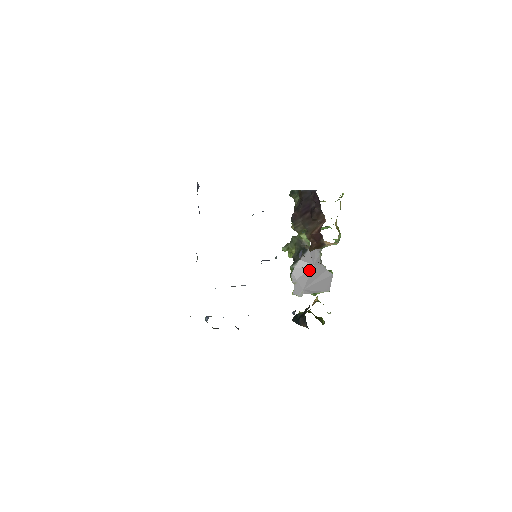
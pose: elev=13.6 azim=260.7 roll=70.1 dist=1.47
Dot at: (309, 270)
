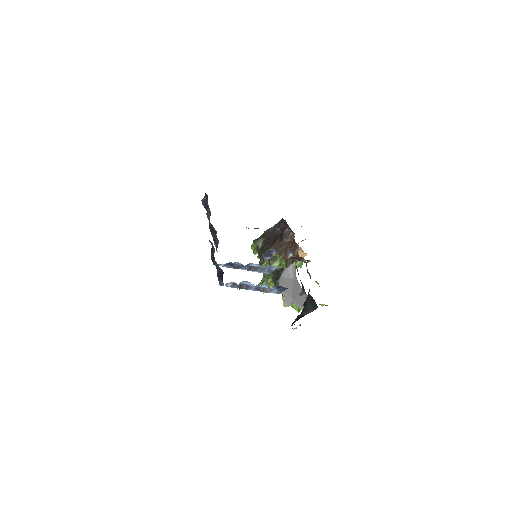
Dot at: (291, 283)
